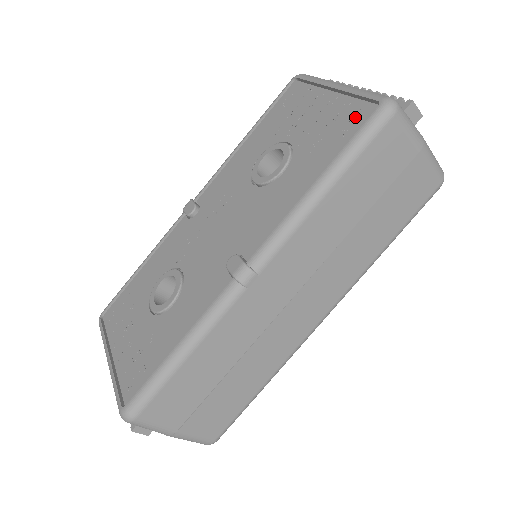
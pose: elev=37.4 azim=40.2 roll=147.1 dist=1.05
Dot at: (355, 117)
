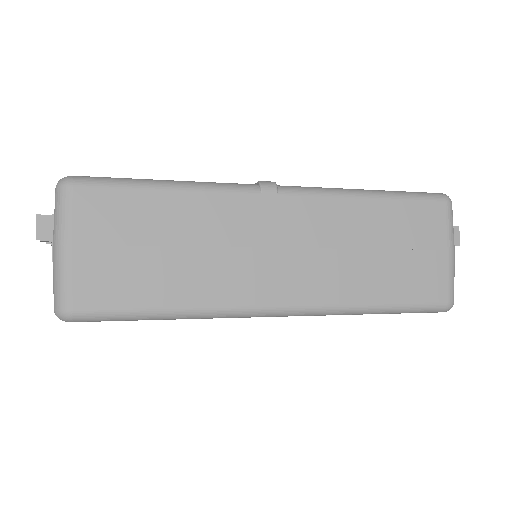
Dot at: occluded
